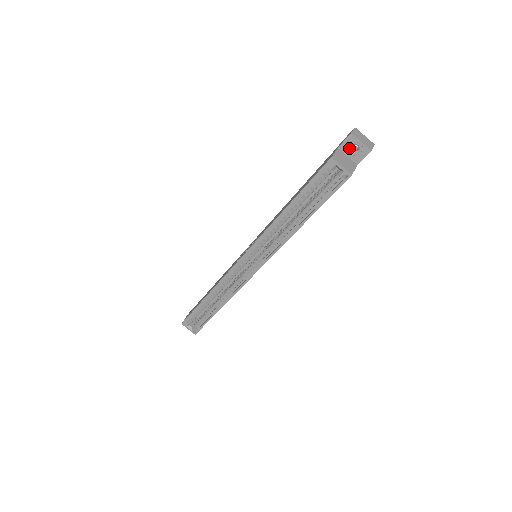
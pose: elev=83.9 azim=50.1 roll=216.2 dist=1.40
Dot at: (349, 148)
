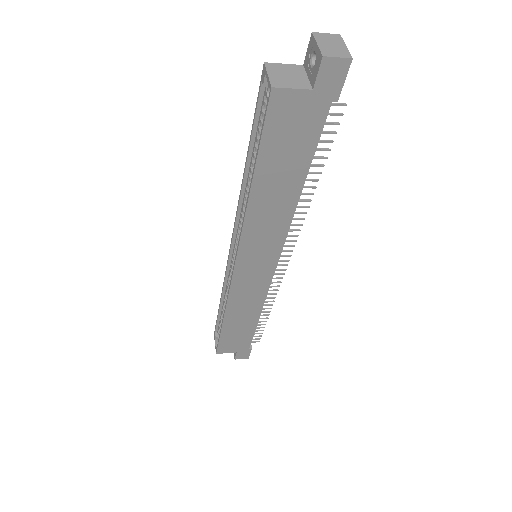
Dot at: (310, 61)
